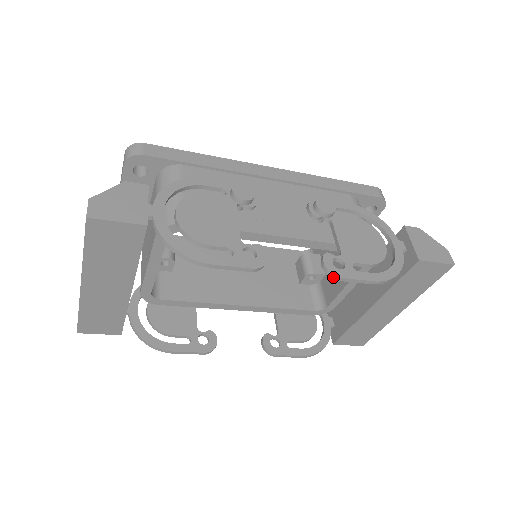
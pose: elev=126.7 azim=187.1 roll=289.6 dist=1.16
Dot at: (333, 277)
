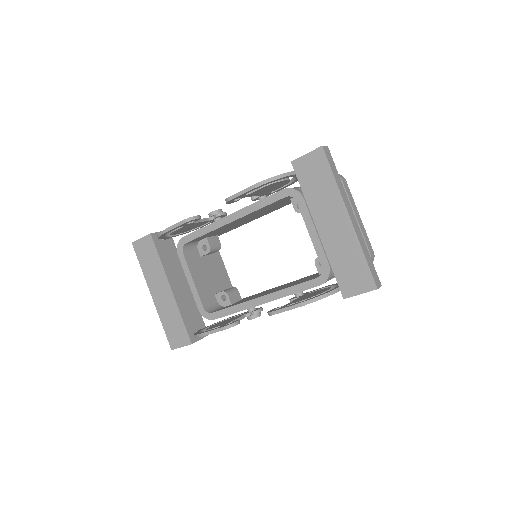
Dot at: (227, 201)
